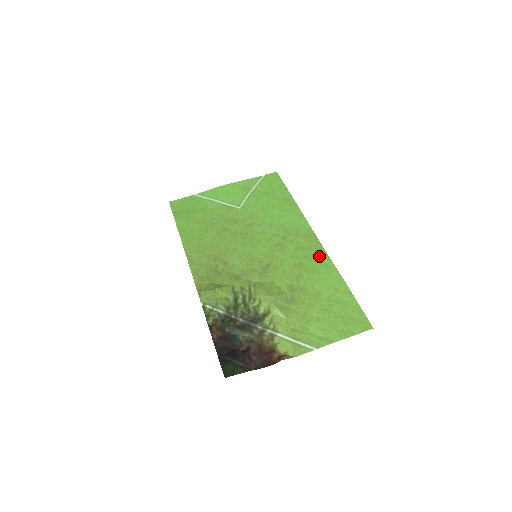
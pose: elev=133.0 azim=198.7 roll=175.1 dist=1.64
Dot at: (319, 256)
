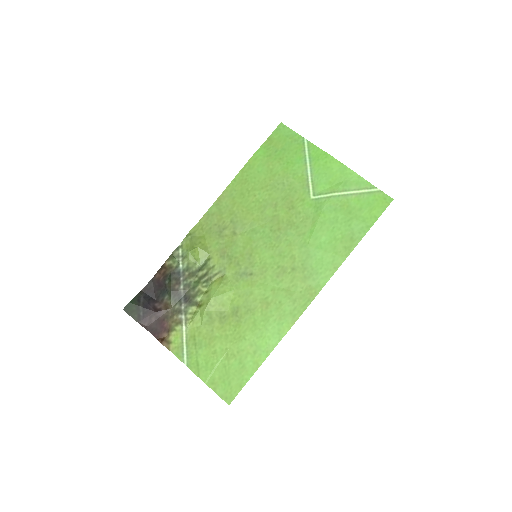
Dot at: (288, 316)
